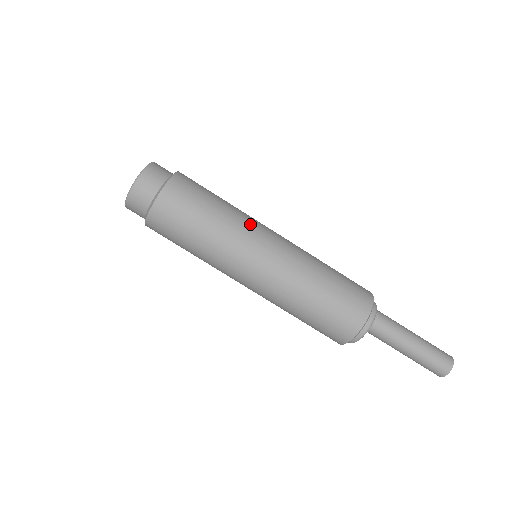
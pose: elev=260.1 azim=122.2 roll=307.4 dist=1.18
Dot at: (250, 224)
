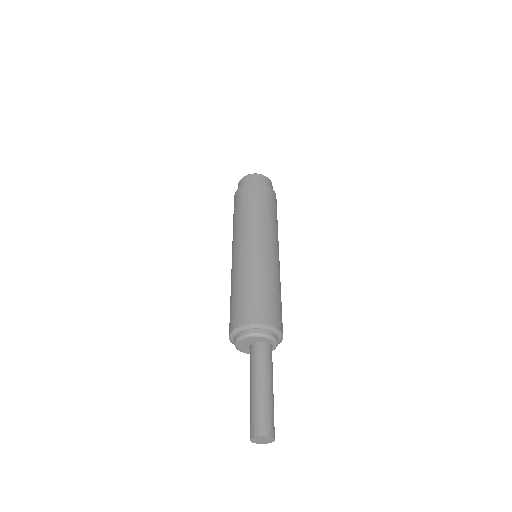
Dot at: occluded
